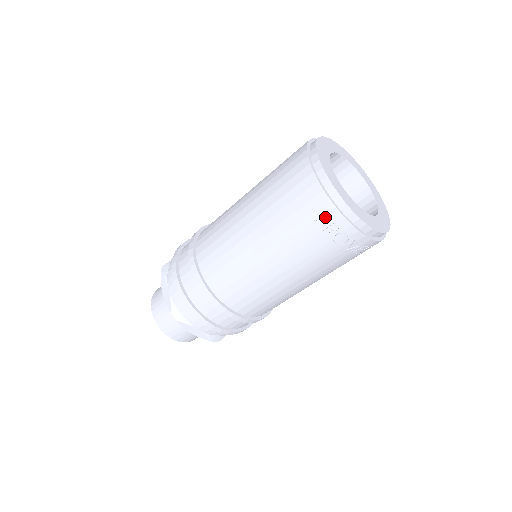
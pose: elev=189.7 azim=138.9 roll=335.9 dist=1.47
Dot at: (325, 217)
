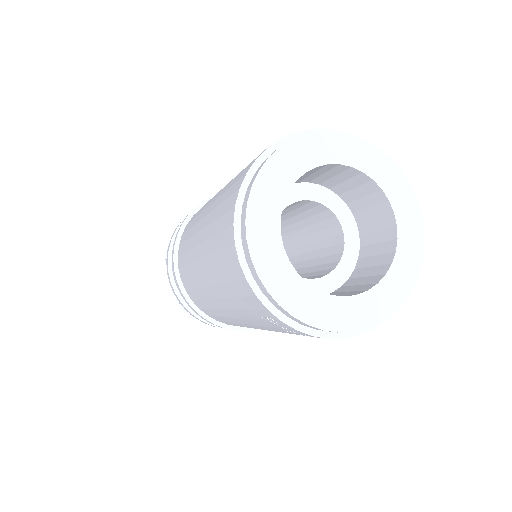
Dot at: (271, 320)
